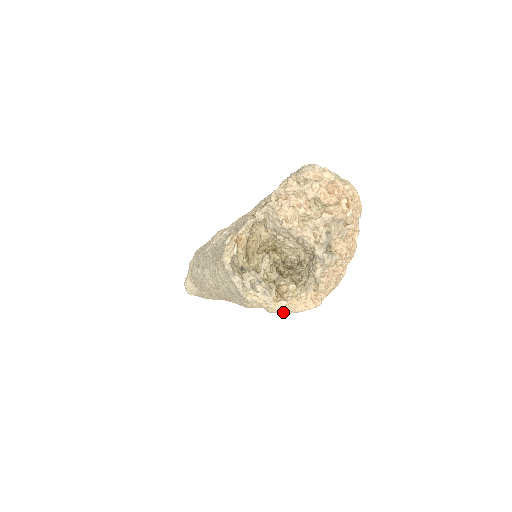
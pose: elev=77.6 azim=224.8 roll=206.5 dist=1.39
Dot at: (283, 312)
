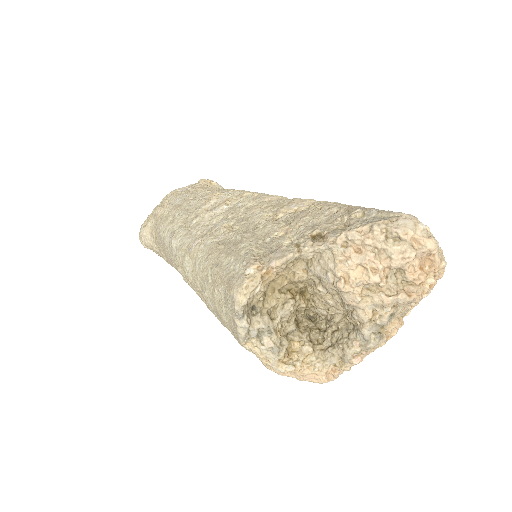
Dot at: (284, 375)
